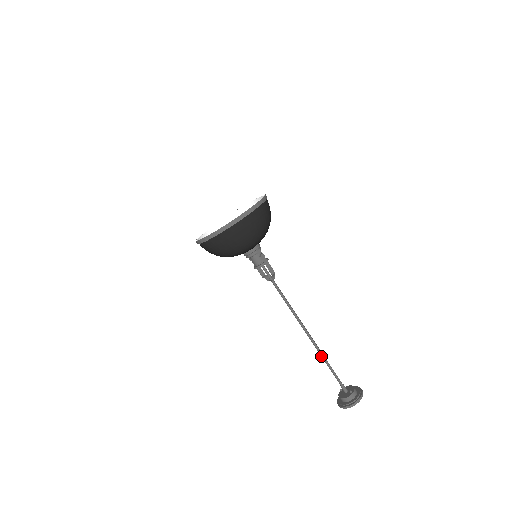
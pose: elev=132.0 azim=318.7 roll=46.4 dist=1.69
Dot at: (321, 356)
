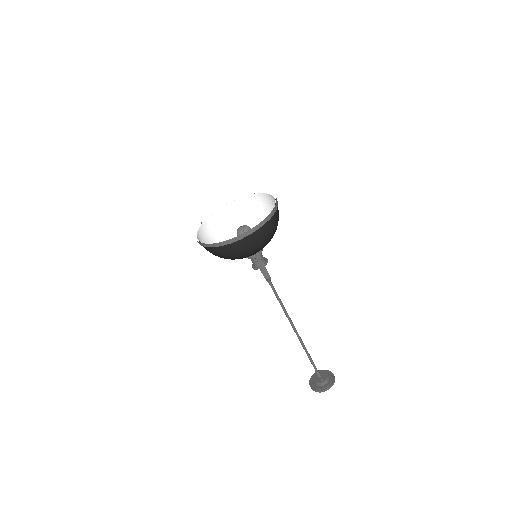
Dot at: (303, 347)
